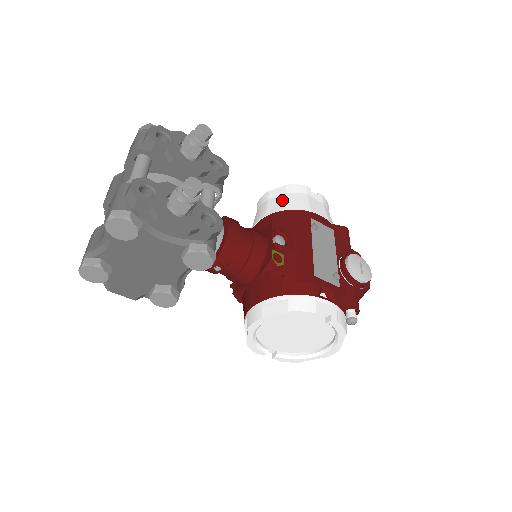
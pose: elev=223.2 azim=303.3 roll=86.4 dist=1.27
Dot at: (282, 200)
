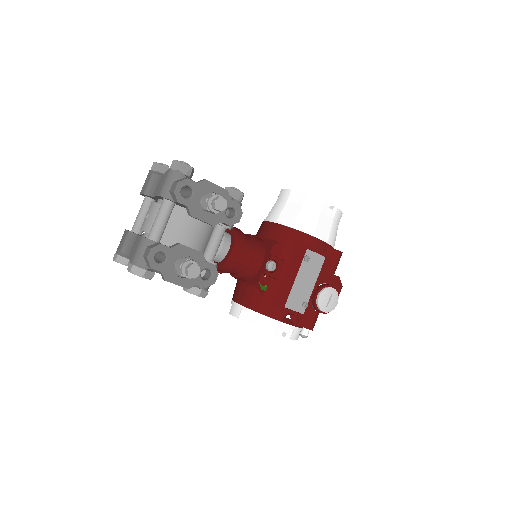
Dot at: (296, 212)
